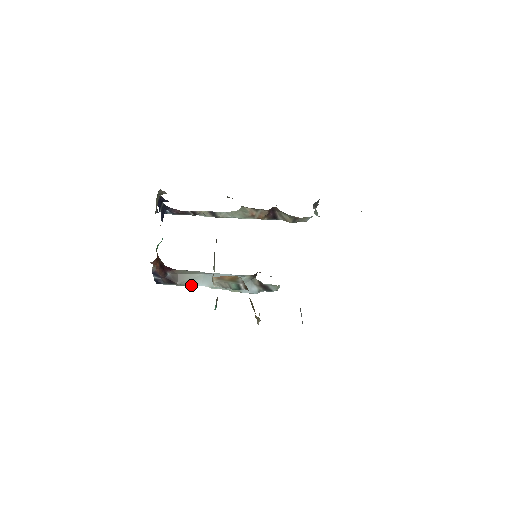
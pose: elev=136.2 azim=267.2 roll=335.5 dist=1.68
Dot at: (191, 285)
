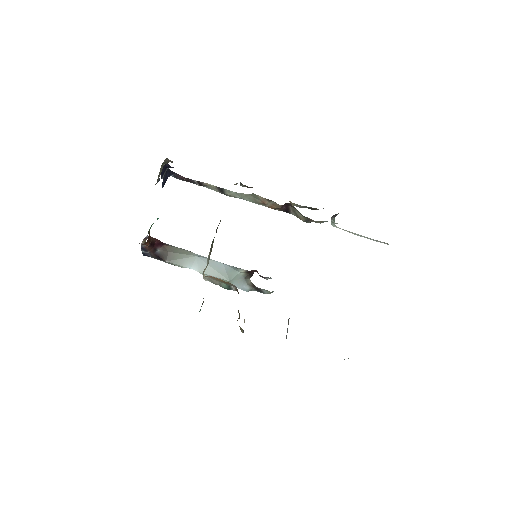
Dot at: (180, 266)
